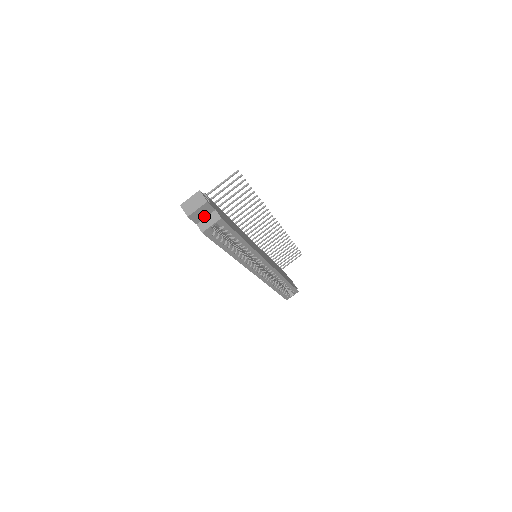
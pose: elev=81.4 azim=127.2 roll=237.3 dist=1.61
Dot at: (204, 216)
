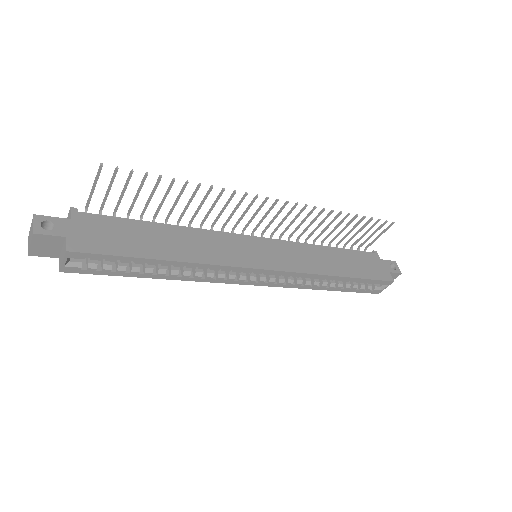
Dot at: (57, 247)
